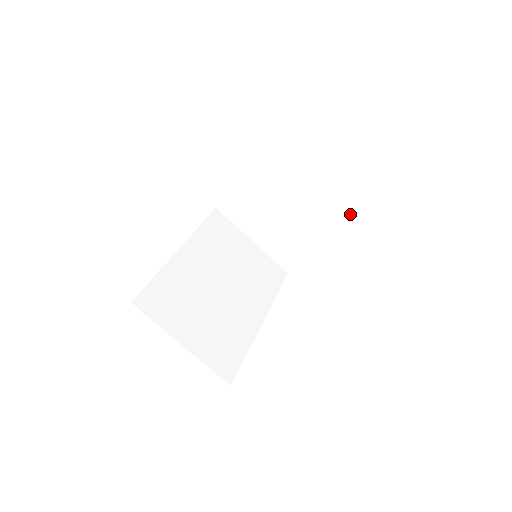
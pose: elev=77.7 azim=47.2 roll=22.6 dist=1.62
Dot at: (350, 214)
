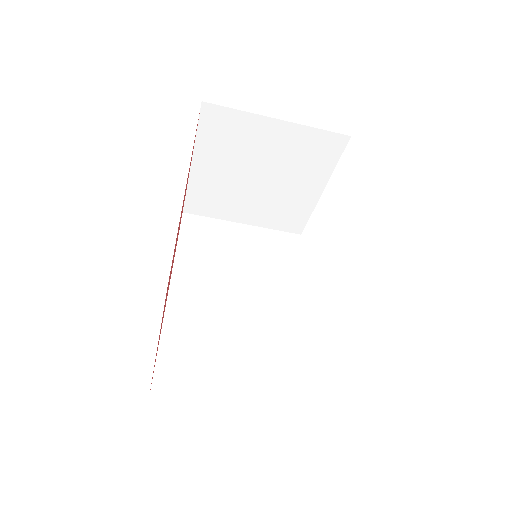
Dot at: (335, 139)
